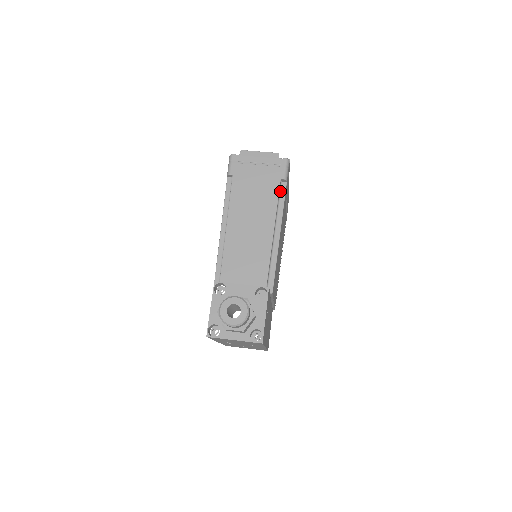
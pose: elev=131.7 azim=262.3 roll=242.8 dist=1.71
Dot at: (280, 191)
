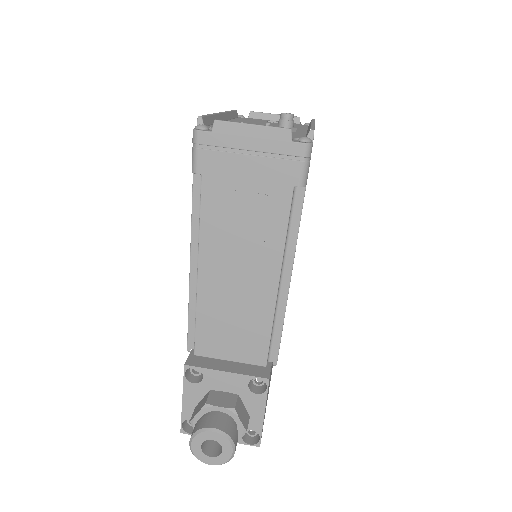
Dot at: (292, 204)
